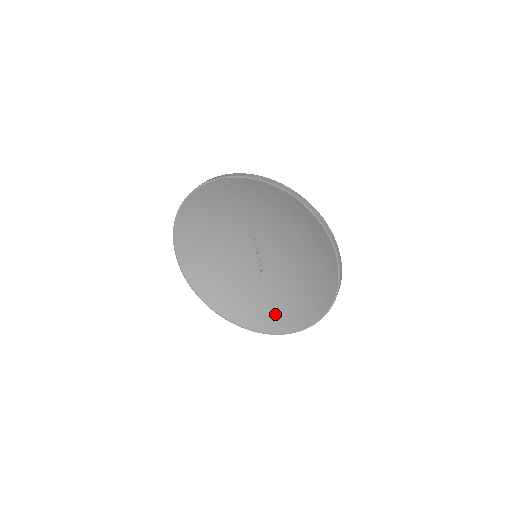
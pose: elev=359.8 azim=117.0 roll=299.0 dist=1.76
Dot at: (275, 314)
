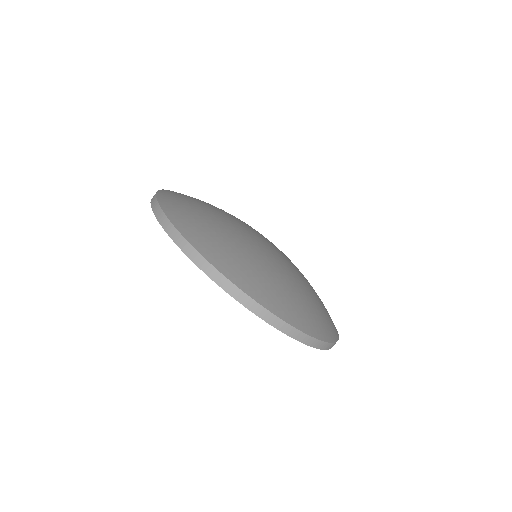
Dot at: occluded
